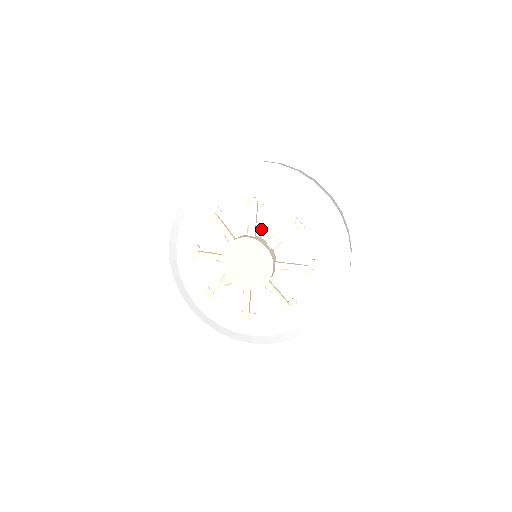
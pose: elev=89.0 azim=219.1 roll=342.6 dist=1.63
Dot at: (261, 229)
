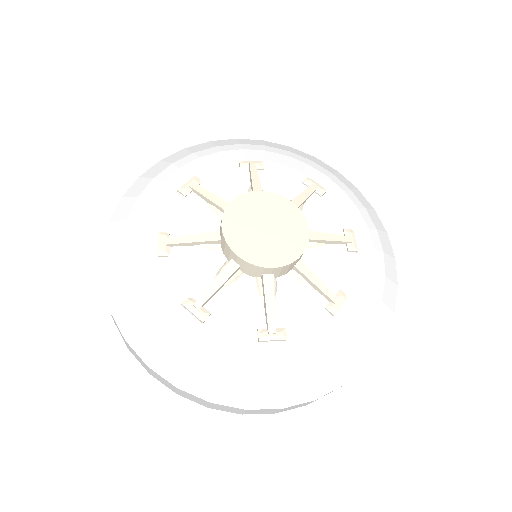
Dot at: occluded
